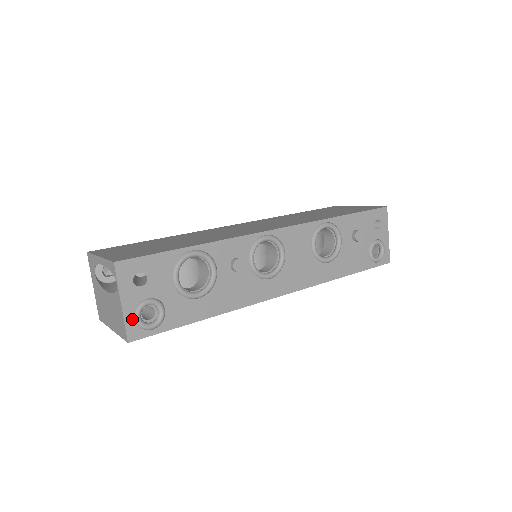
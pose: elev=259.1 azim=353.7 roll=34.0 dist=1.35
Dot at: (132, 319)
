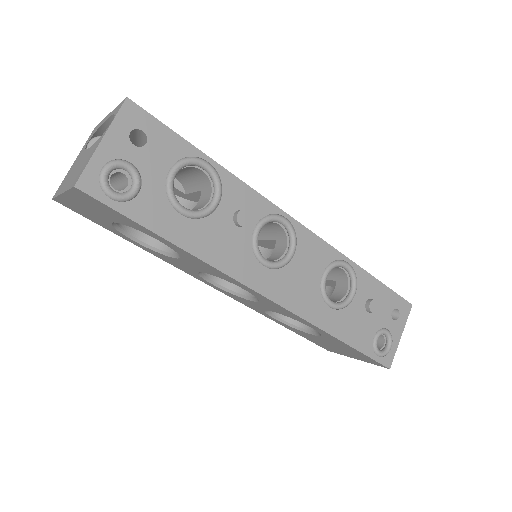
Dot at: (99, 167)
